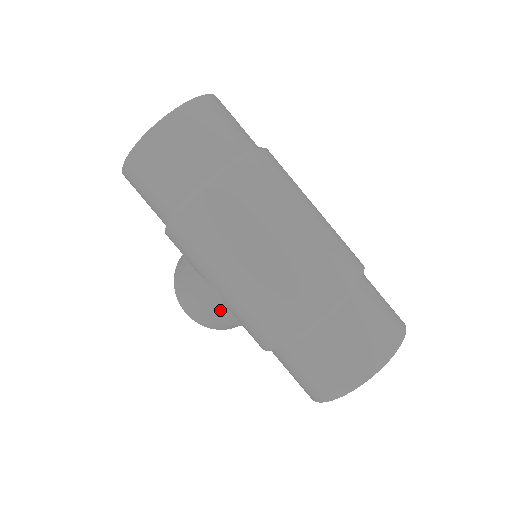
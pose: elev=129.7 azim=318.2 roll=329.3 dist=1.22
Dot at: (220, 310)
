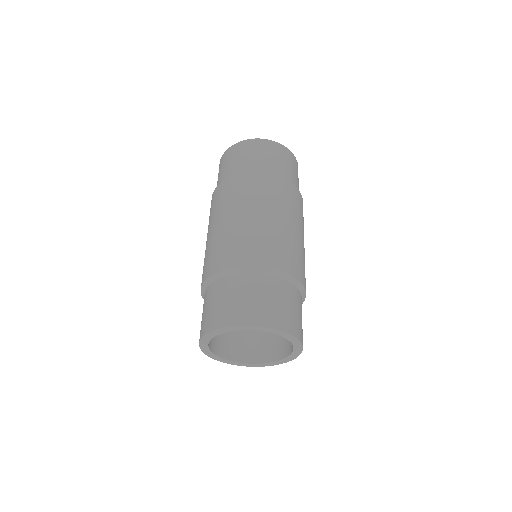
Dot at: occluded
